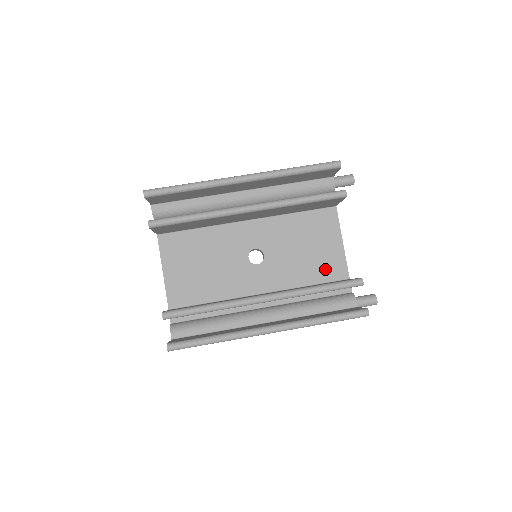
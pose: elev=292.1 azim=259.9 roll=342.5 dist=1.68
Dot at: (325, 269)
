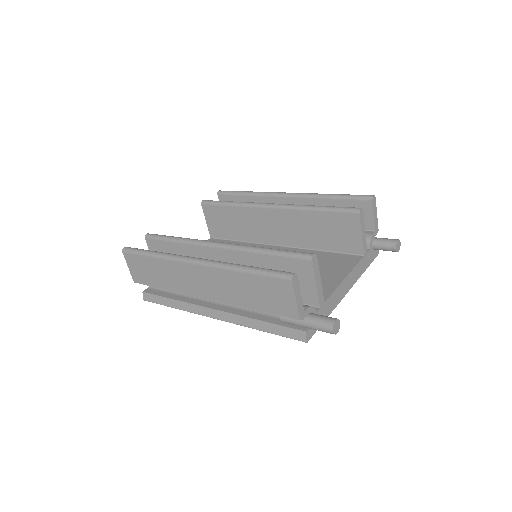
Dot at: occluded
